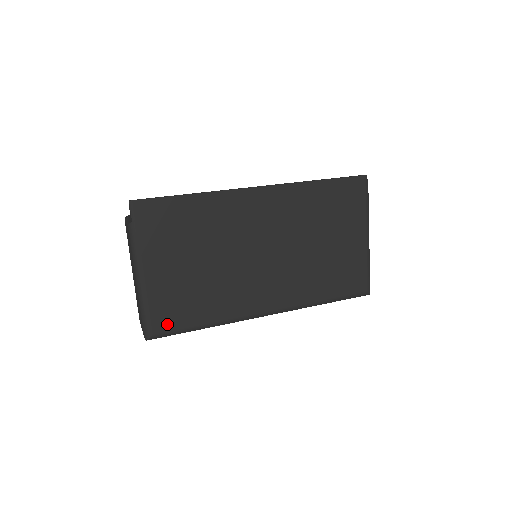
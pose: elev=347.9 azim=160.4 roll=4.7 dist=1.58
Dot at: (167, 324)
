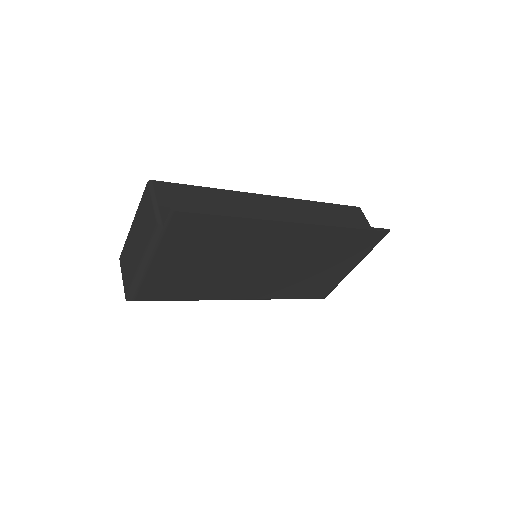
Dot at: (152, 296)
